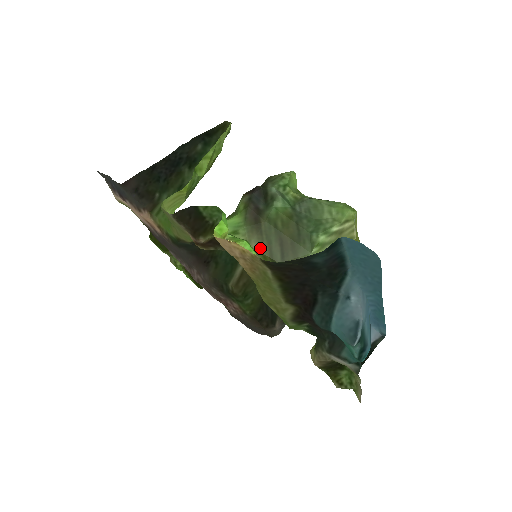
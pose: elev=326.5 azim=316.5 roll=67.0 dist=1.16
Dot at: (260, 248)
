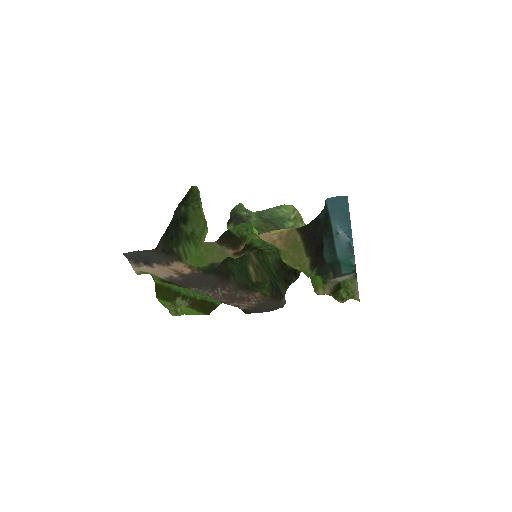
Dot at: occluded
